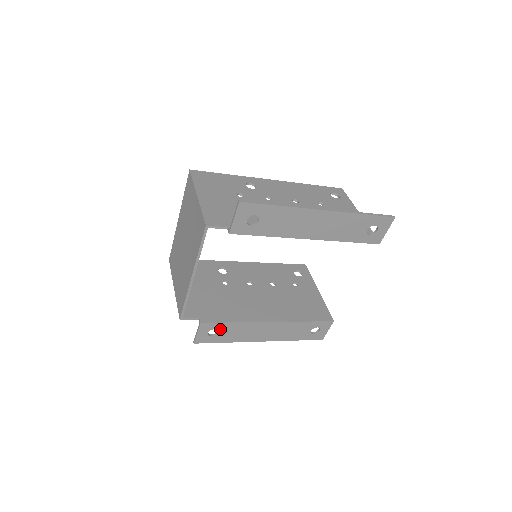
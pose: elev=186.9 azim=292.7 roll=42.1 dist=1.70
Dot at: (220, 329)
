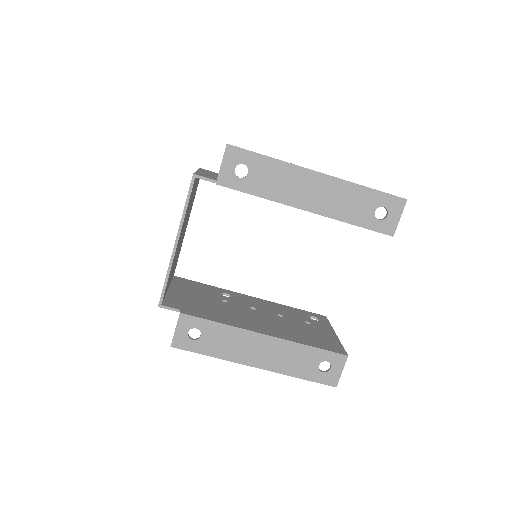
Dot at: (203, 330)
